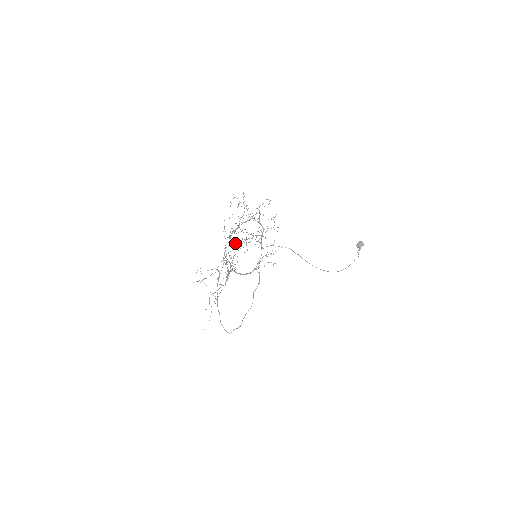
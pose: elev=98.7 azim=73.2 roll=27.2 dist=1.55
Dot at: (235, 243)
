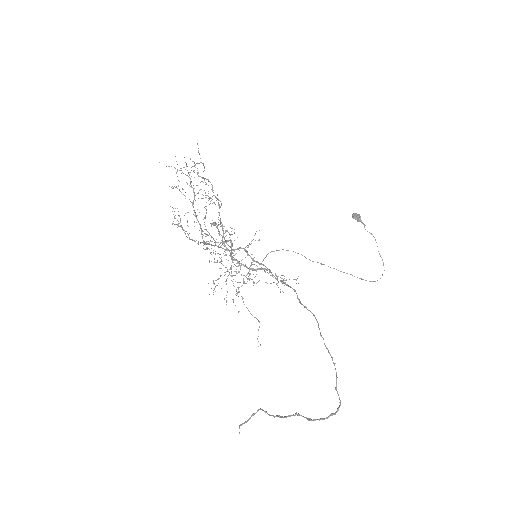
Dot at: occluded
